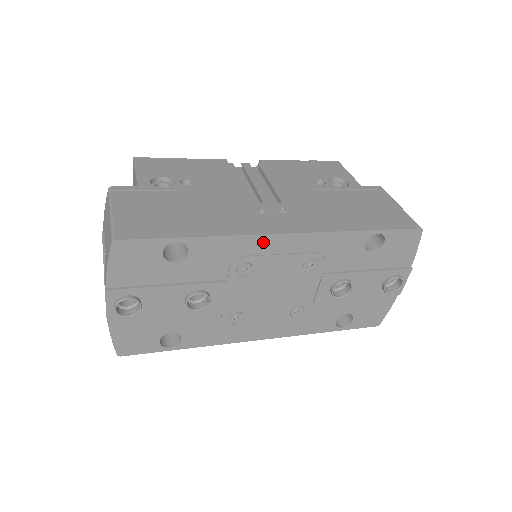
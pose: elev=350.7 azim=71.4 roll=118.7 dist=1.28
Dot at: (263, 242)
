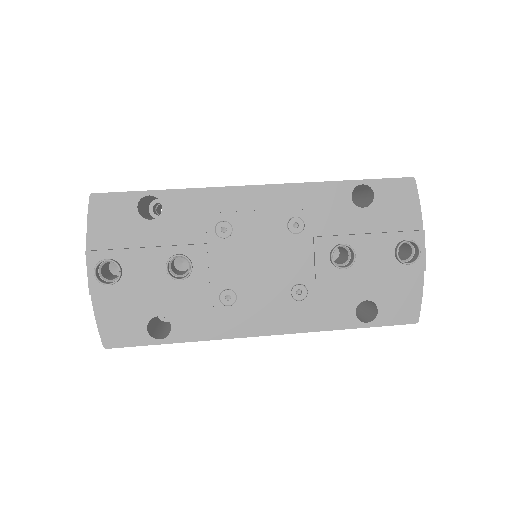
Dot at: (236, 196)
